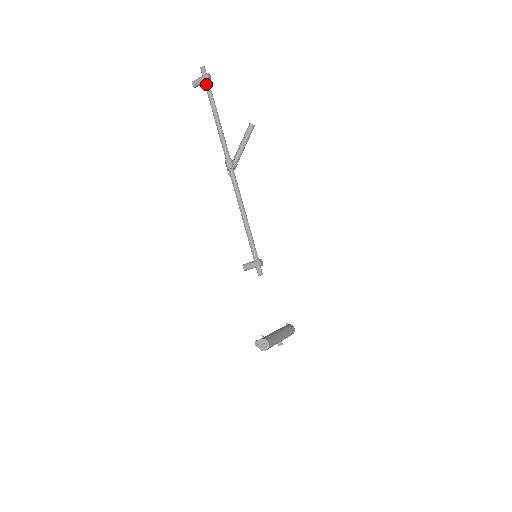
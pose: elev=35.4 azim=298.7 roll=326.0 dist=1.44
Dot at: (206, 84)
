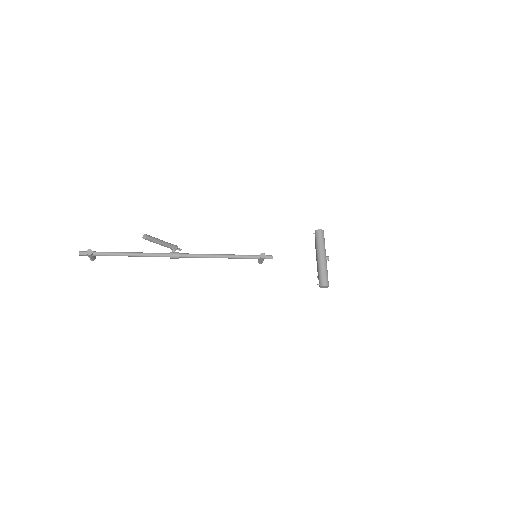
Dot at: occluded
